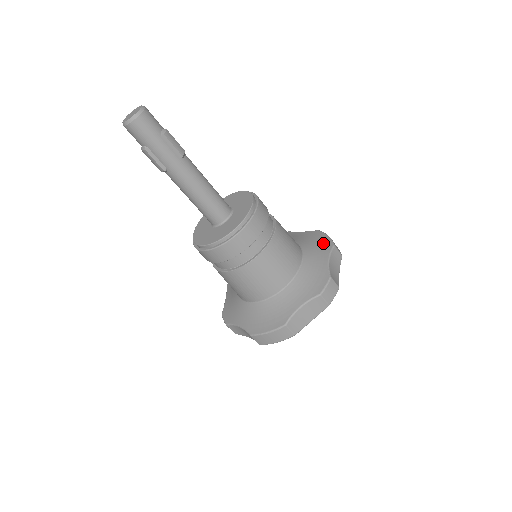
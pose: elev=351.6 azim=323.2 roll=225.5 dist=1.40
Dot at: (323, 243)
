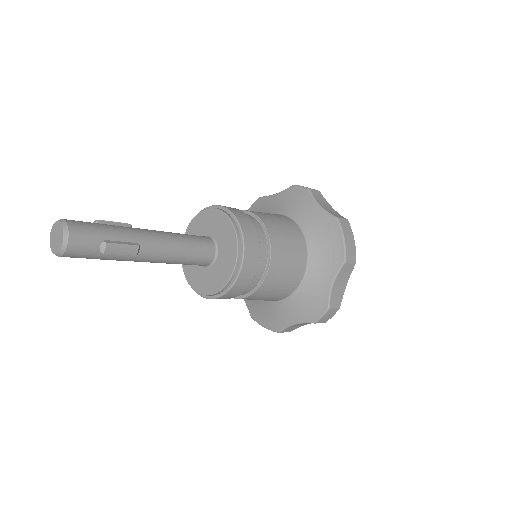
Dot at: (334, 252)
